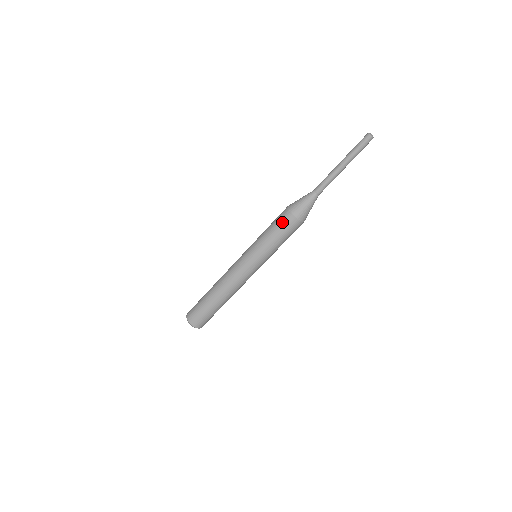
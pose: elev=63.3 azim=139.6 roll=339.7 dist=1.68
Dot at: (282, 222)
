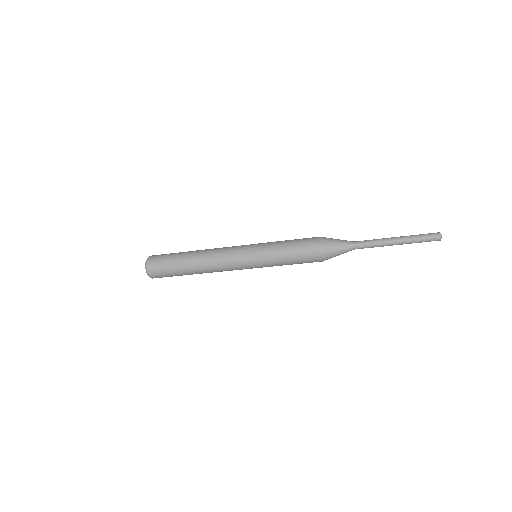
Dot at: (307, 258)
